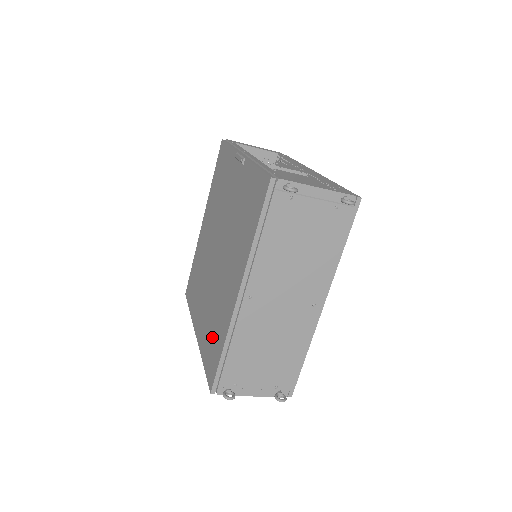
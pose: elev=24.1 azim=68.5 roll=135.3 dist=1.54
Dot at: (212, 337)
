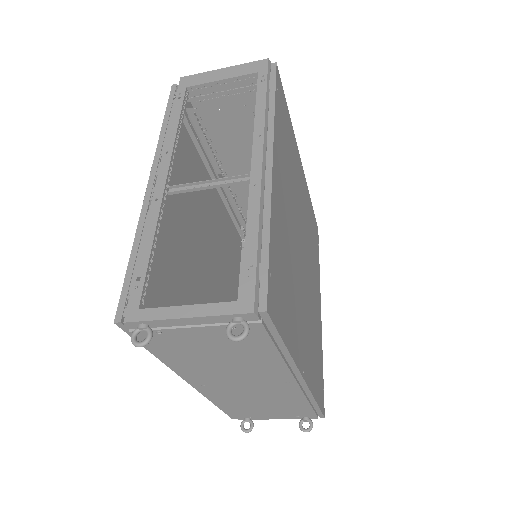
Dot at: occluded
